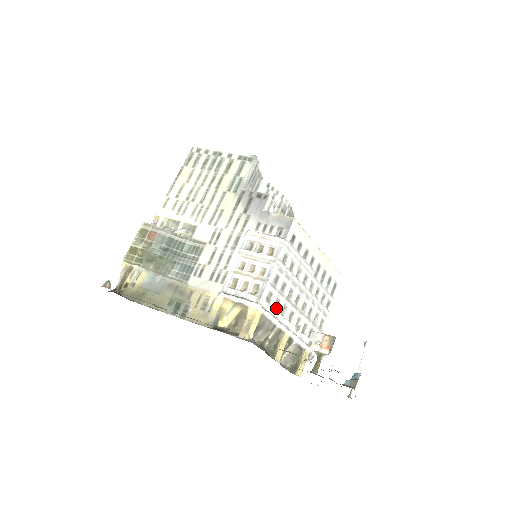
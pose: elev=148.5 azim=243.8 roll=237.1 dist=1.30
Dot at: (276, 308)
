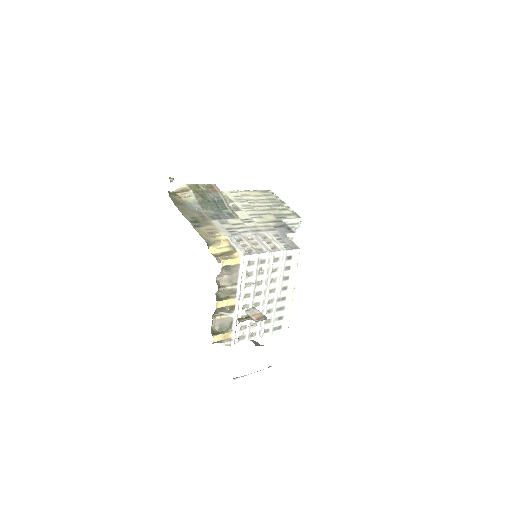
Dot at: (247, 276)
